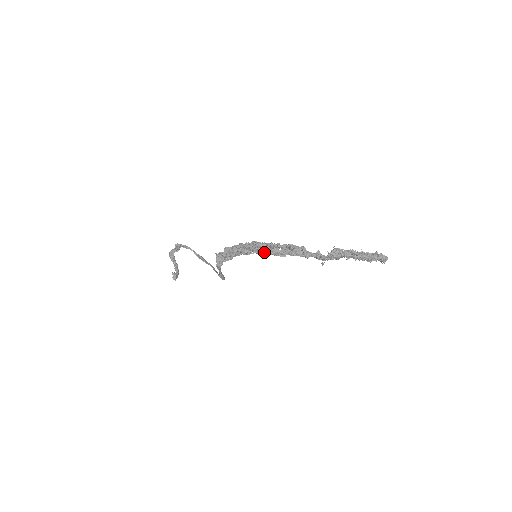
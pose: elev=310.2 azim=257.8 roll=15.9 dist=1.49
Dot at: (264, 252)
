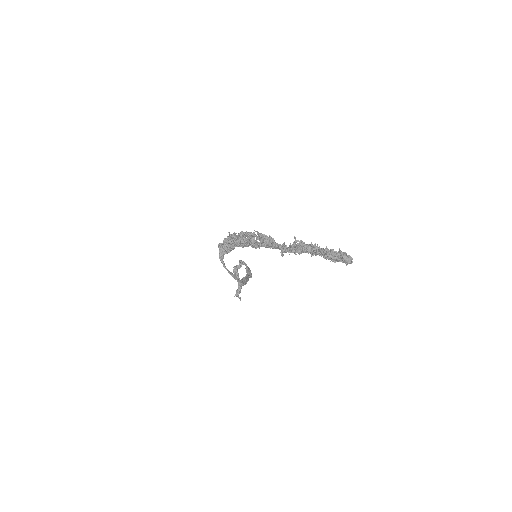
Dot at: (246, 243)
